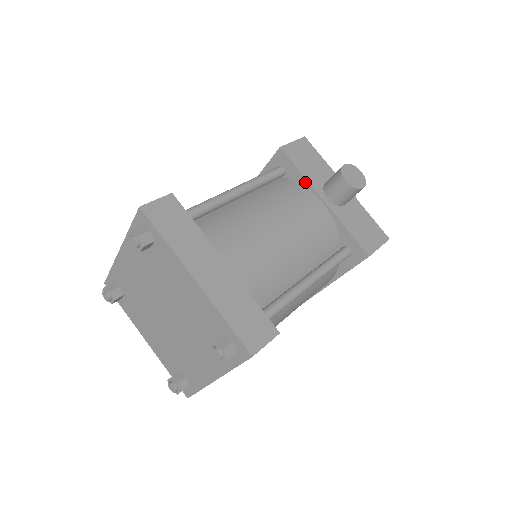
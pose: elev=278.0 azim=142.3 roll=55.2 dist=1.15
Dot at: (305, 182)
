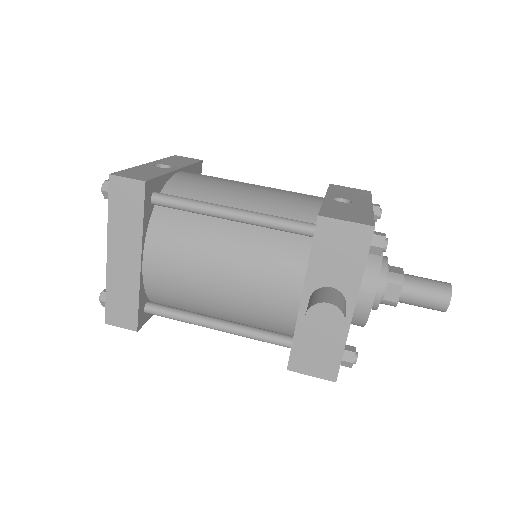
Dot at: (308, 266)
